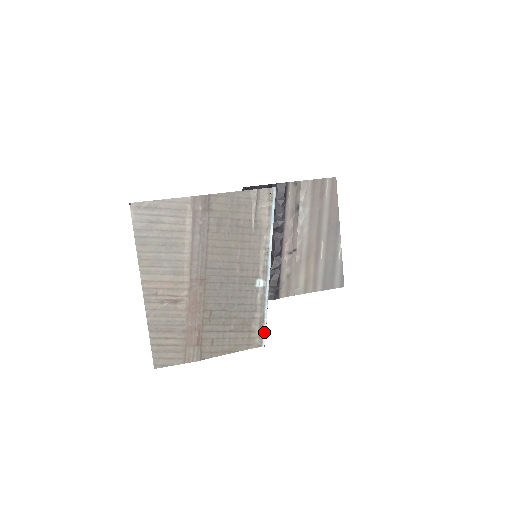
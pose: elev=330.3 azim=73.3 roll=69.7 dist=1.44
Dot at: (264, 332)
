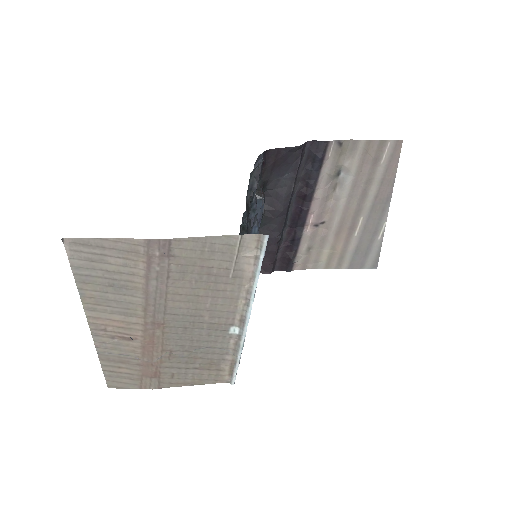
Dot at: (235, 373)
